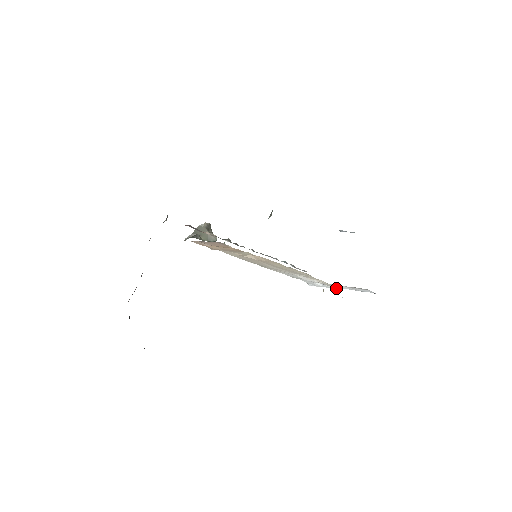
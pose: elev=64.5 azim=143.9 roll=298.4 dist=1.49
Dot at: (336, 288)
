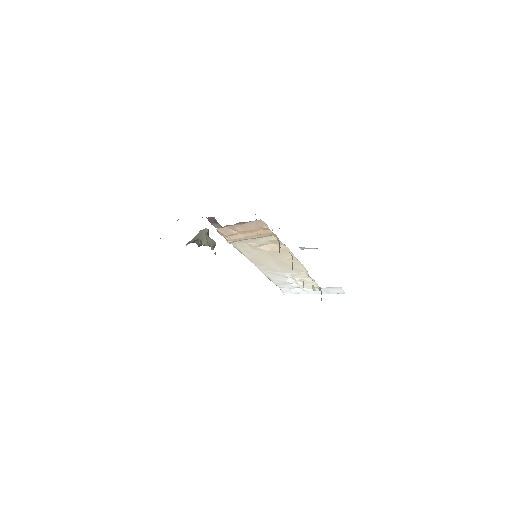
Dot at: occluded
